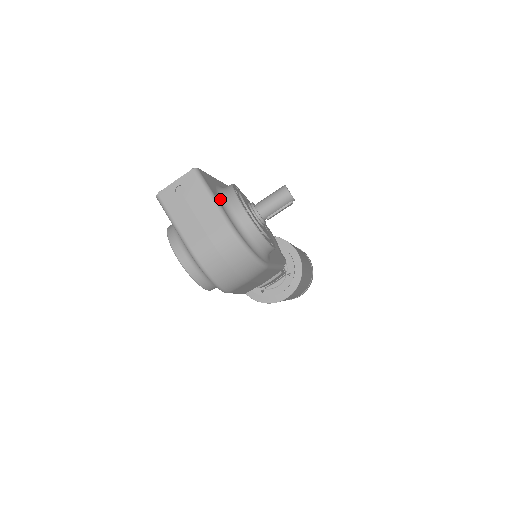
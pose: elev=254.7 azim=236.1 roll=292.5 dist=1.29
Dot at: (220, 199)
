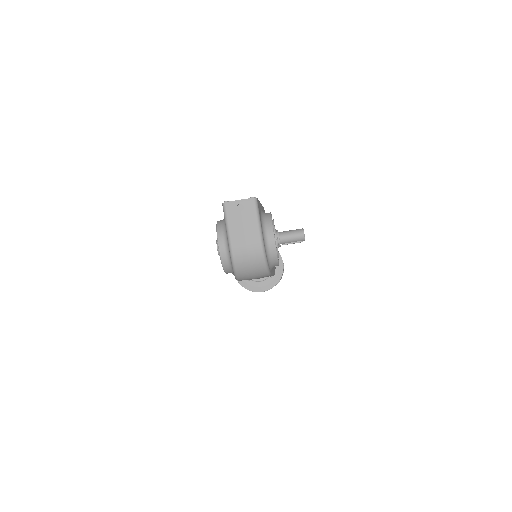
Dot at: (262, 223)
